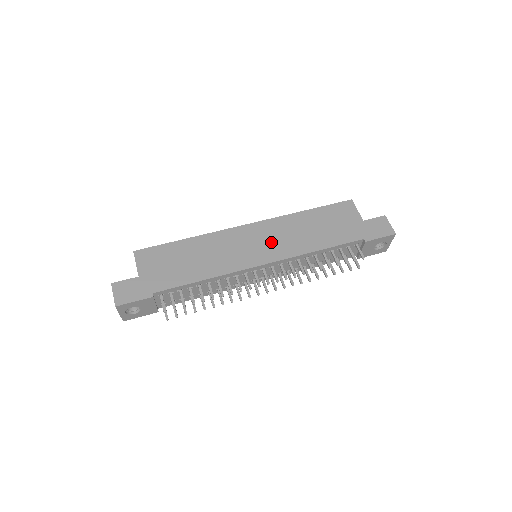
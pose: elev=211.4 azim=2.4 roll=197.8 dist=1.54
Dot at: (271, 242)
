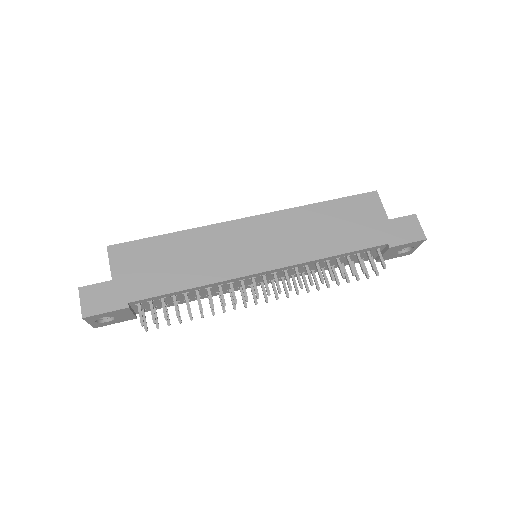
Dot at: (275, 242)
